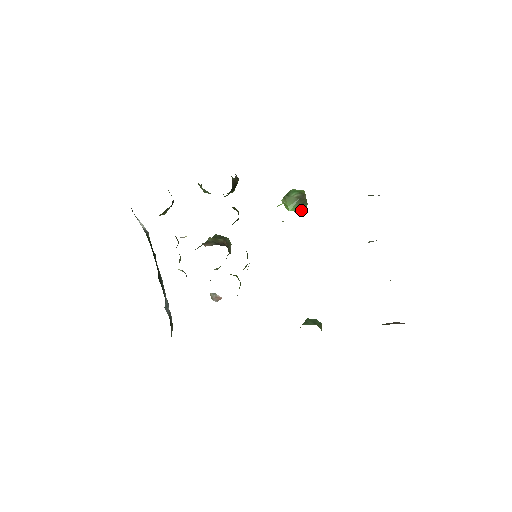
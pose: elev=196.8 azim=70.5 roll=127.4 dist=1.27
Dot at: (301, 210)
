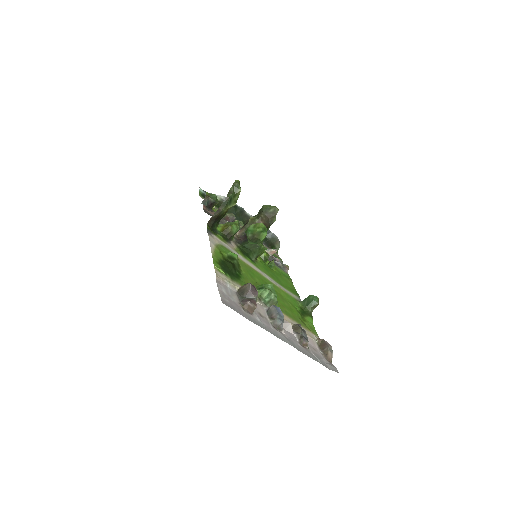
Dot at: (259, 243)
